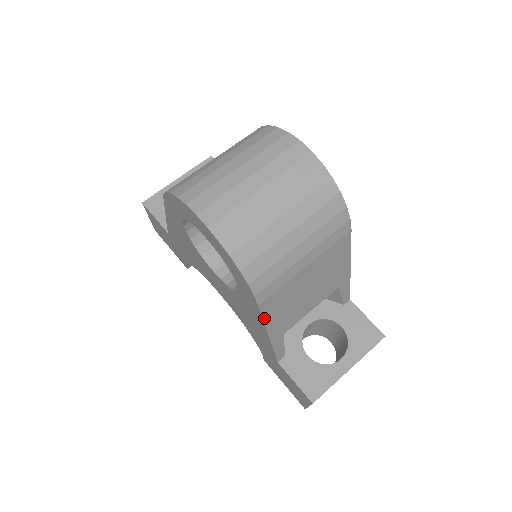
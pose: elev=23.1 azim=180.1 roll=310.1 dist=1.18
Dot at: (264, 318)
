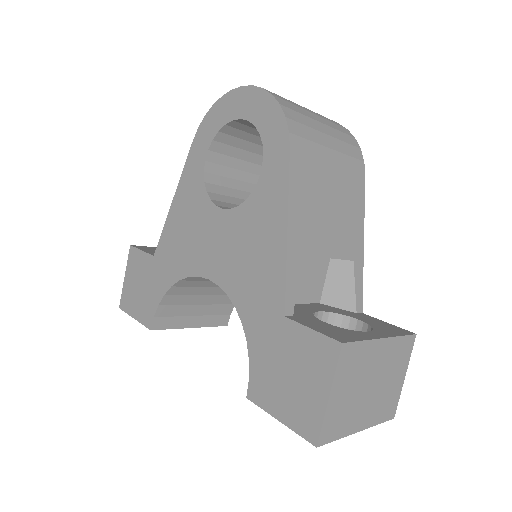
Dot at: (290, 183)
